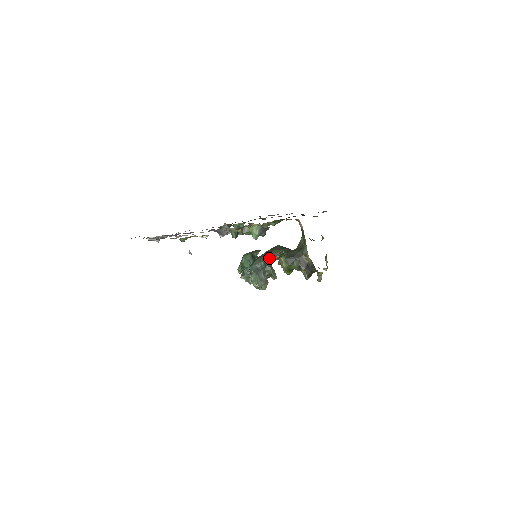
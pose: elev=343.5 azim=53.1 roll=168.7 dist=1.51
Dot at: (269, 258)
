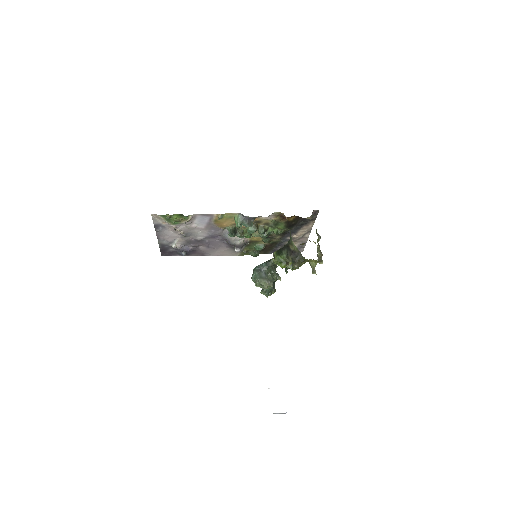
Dot at: (271, 260)
